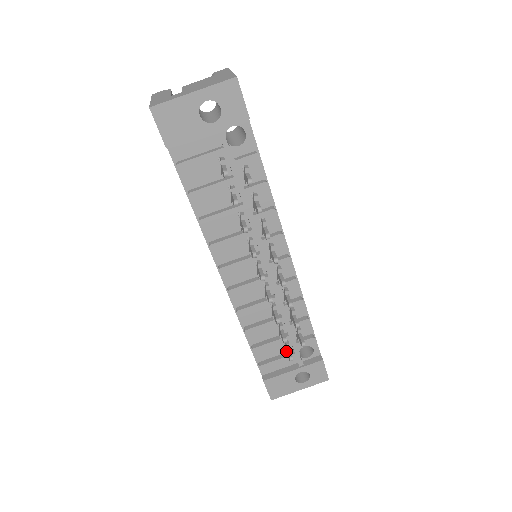
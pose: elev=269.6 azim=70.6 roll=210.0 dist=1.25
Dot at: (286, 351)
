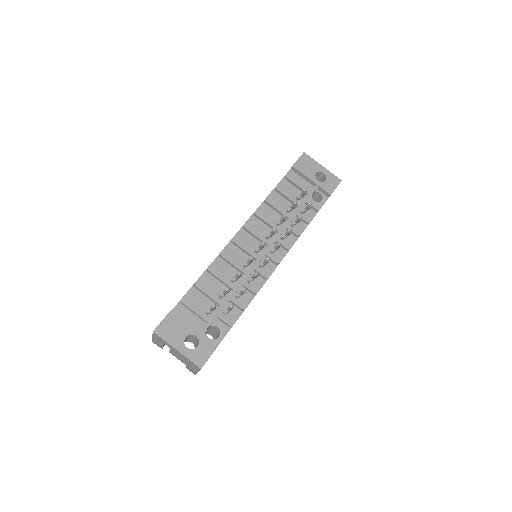
Dot at: (210, 309)
